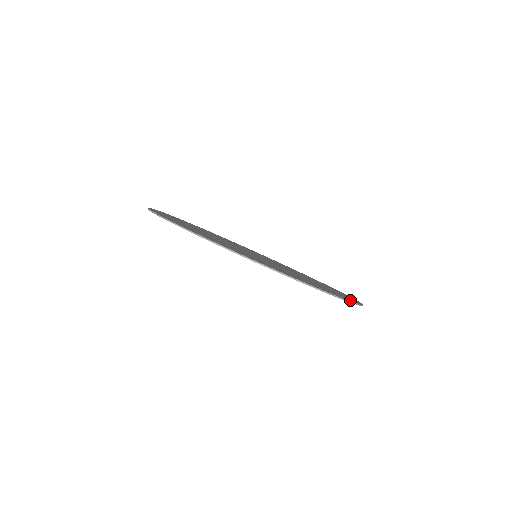
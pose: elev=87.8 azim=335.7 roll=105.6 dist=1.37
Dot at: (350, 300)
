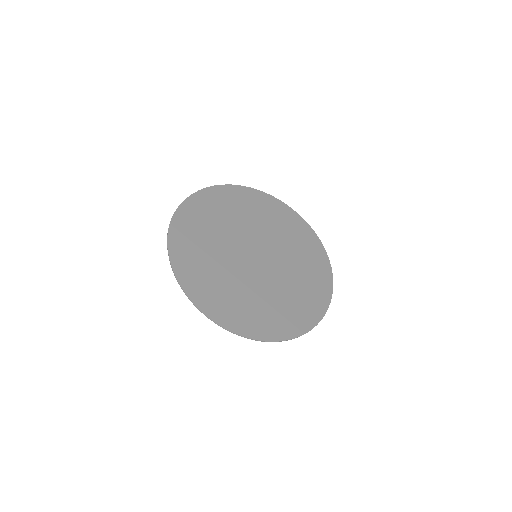
Dot at: (326, 301)
